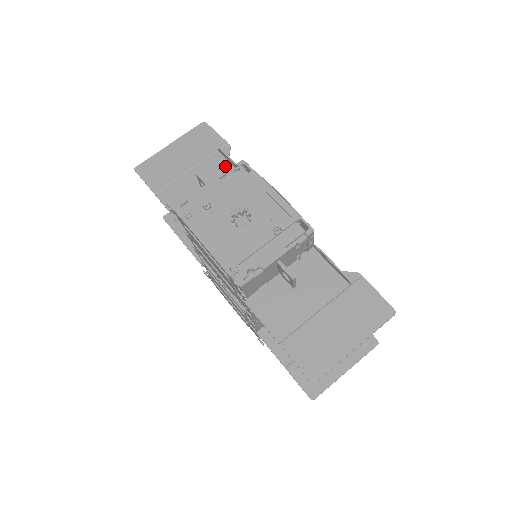
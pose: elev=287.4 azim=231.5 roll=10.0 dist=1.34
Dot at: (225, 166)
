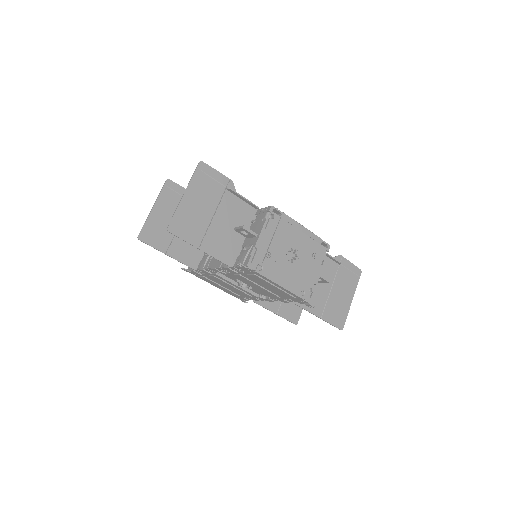
Dot at: (238, 203)
